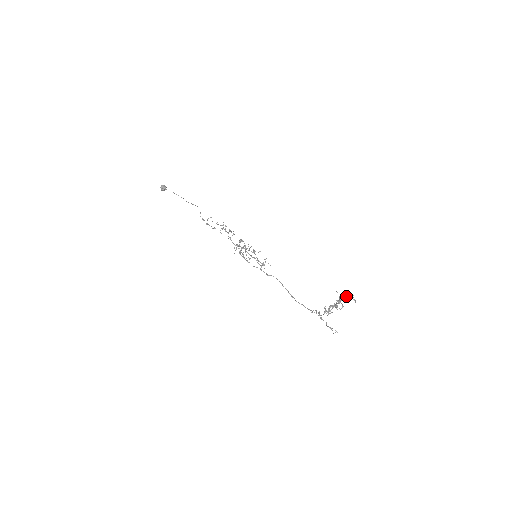
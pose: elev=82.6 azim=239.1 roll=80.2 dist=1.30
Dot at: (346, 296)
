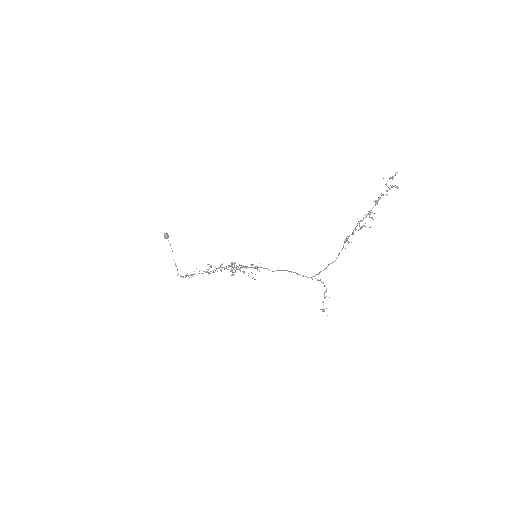
Dot at: occluded
